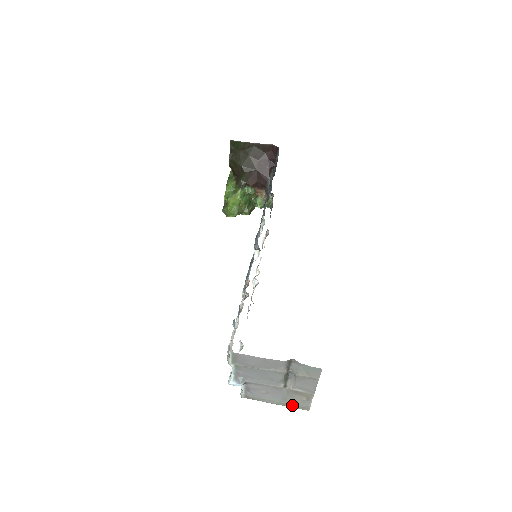
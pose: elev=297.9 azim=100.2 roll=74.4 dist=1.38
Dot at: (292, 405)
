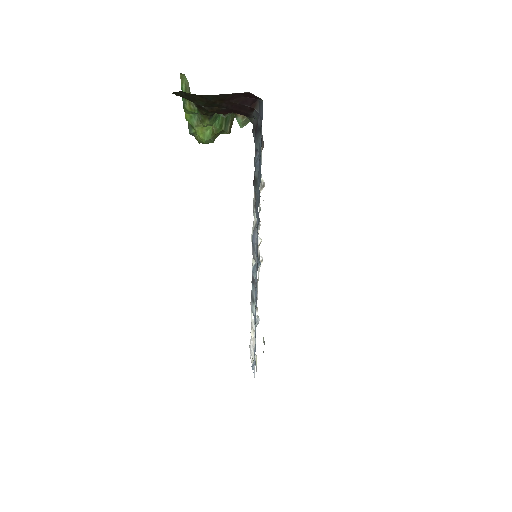
Dot at: occluded
